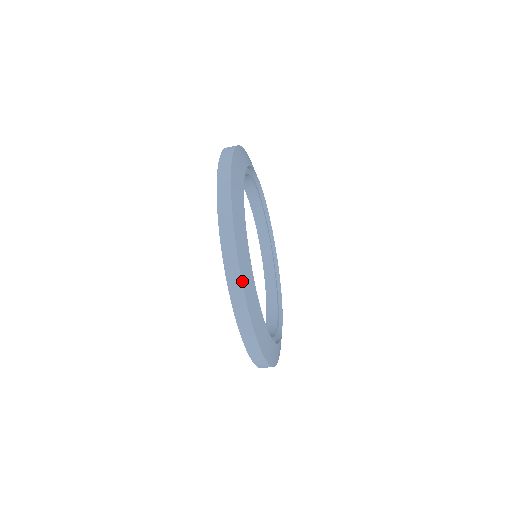
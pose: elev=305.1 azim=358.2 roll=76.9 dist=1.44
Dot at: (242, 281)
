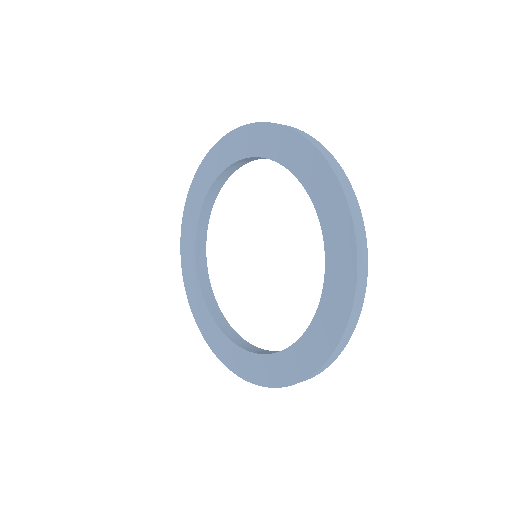
Dot at: (359, 206)
